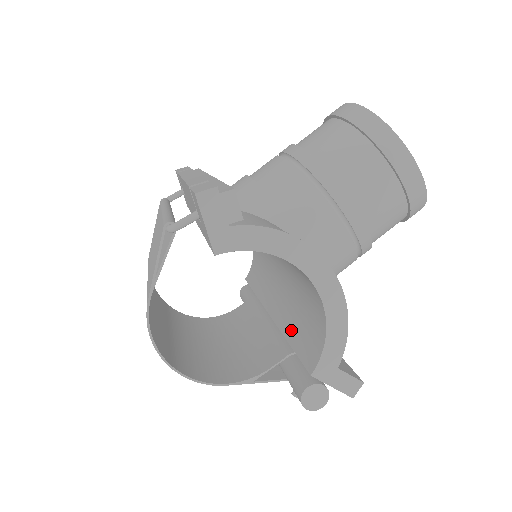
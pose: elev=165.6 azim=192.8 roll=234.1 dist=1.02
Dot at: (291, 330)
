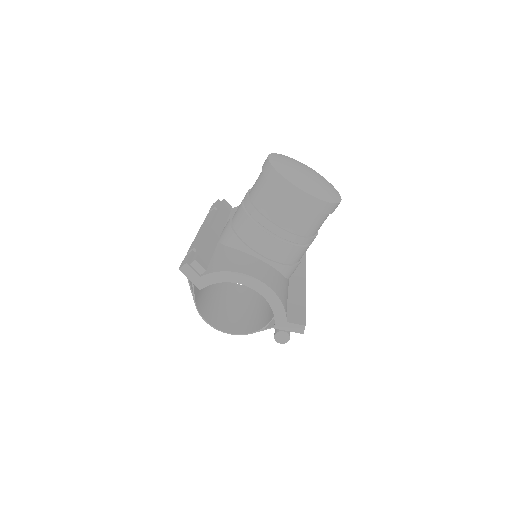
Dot at: occluded
